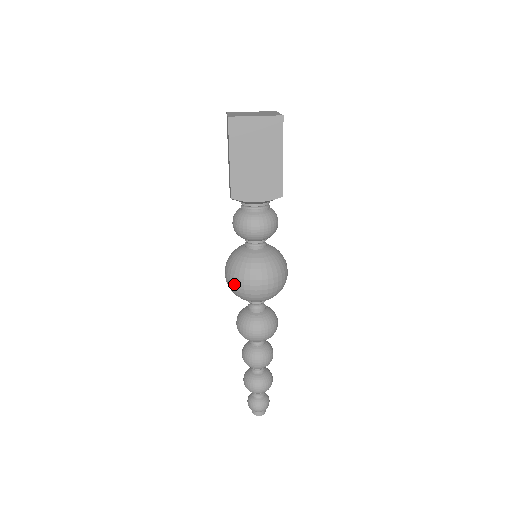
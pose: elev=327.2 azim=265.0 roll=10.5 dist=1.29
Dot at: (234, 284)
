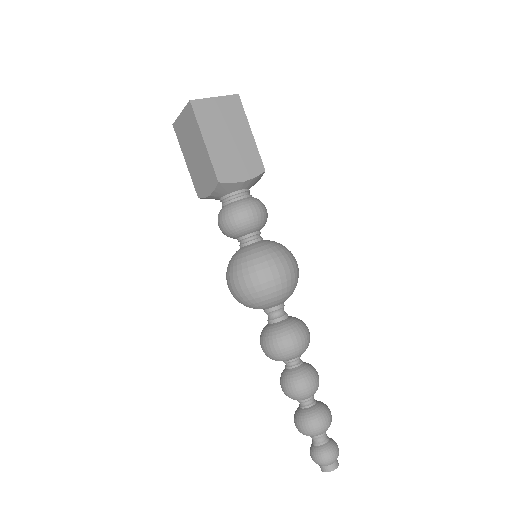
Dot at: (252, 283)
